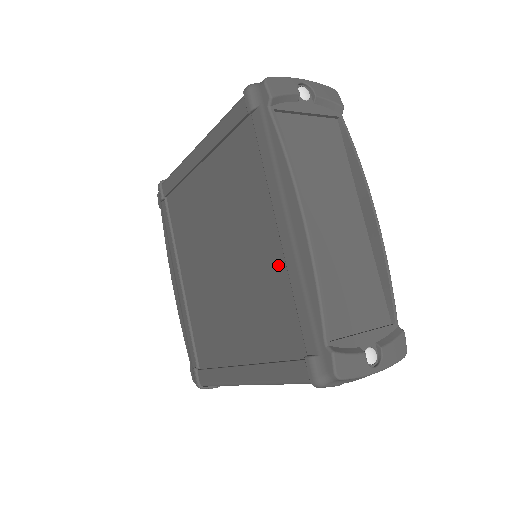
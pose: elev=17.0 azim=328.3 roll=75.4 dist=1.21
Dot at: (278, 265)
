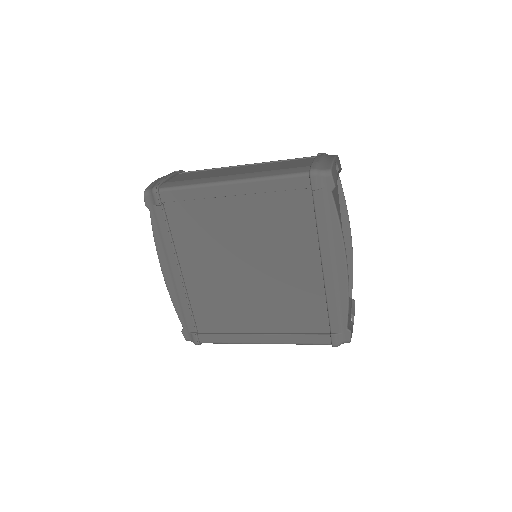
Dot at: (315, 284)
